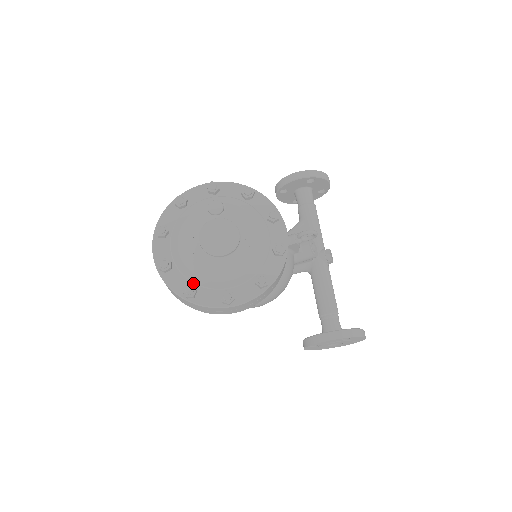
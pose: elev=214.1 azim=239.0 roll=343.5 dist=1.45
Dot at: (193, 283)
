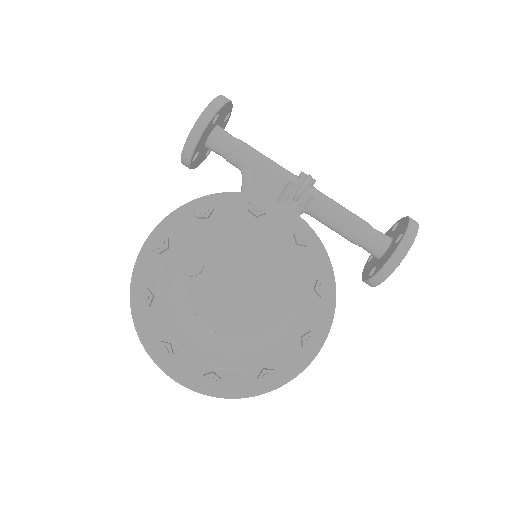
Dot at: (259, 366)
